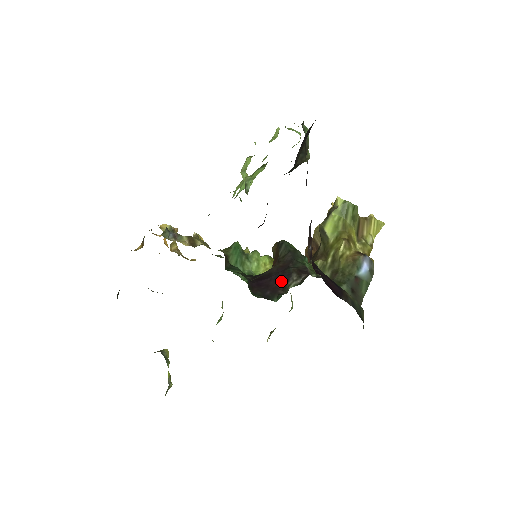
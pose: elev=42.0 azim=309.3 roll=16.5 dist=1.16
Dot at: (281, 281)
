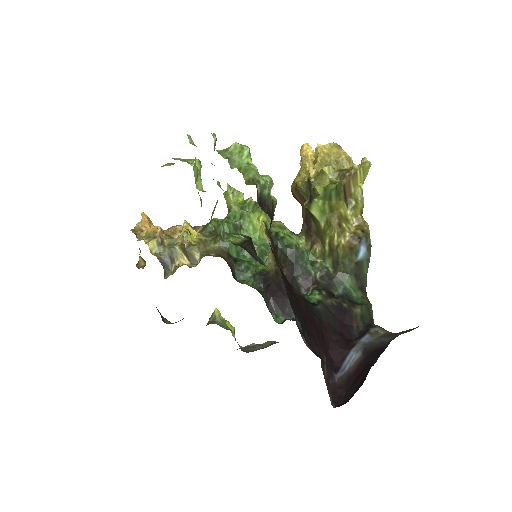
Dot at: occluded
